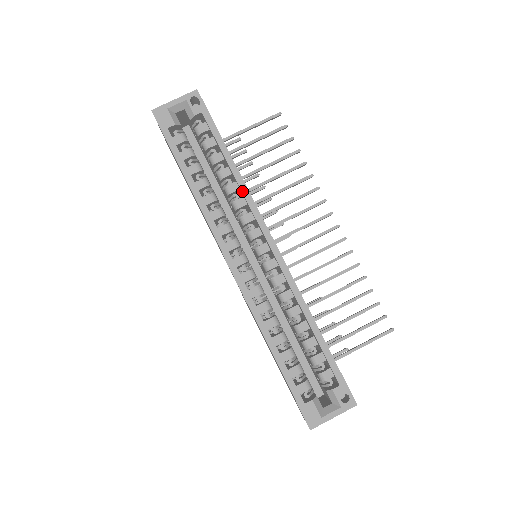
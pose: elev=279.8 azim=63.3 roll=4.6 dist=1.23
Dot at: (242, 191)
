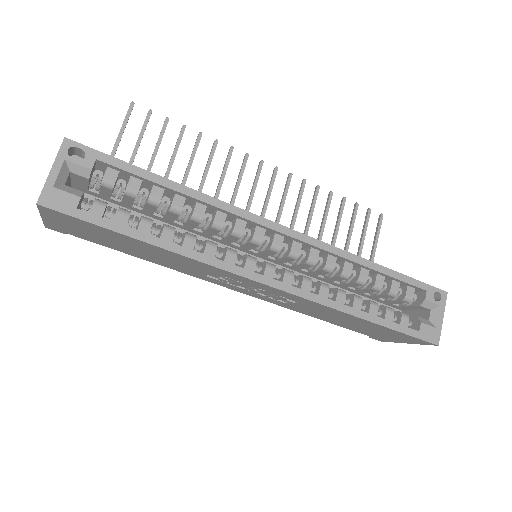
Dot at: (214, 206)
